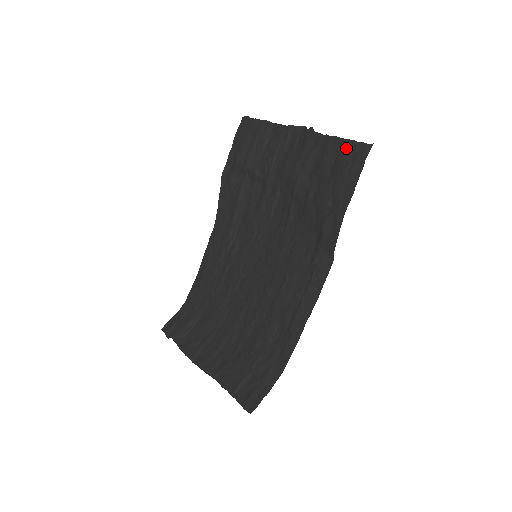
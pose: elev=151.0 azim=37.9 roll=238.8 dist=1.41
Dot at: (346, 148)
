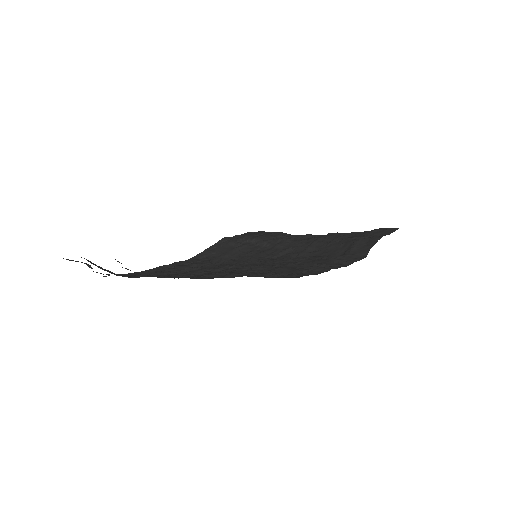
Dot at: occluded
